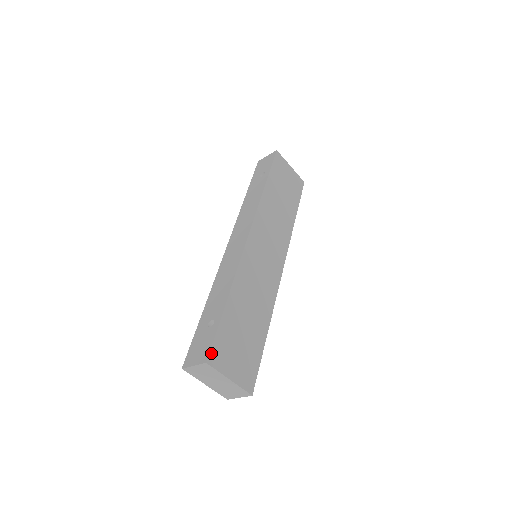
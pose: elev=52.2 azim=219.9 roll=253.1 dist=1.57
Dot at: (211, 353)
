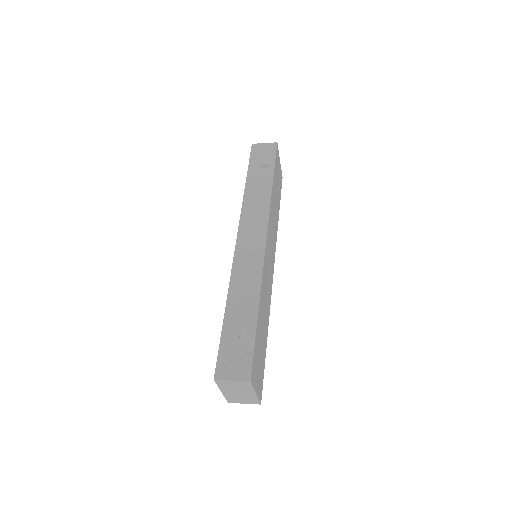
Dot at: (252, 370)
